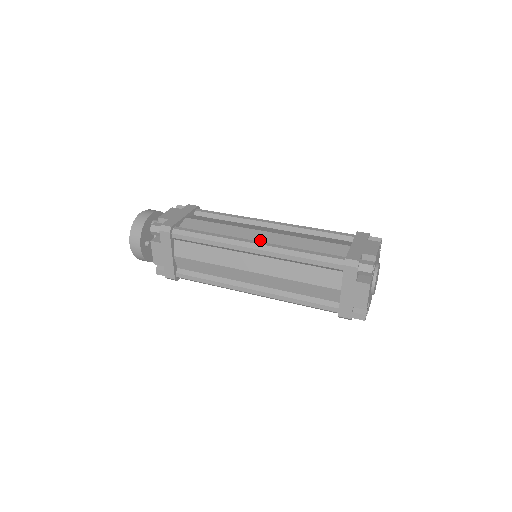
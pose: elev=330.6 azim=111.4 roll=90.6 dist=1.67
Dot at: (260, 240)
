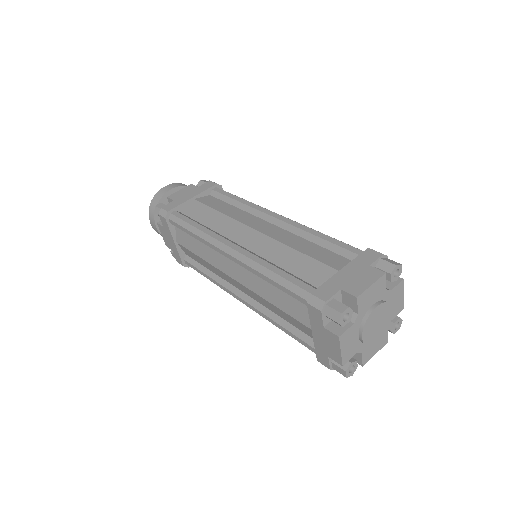
Dot at: (244, 242)
